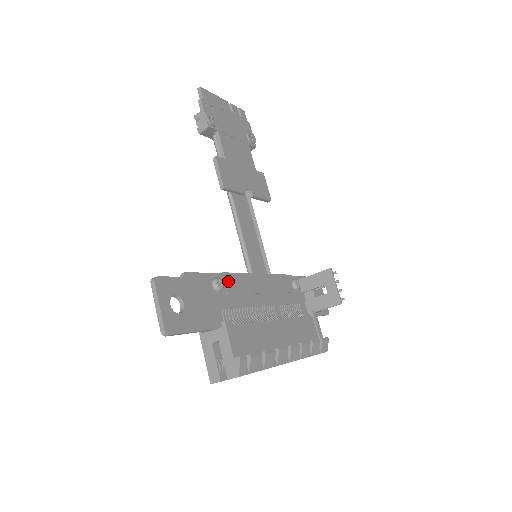
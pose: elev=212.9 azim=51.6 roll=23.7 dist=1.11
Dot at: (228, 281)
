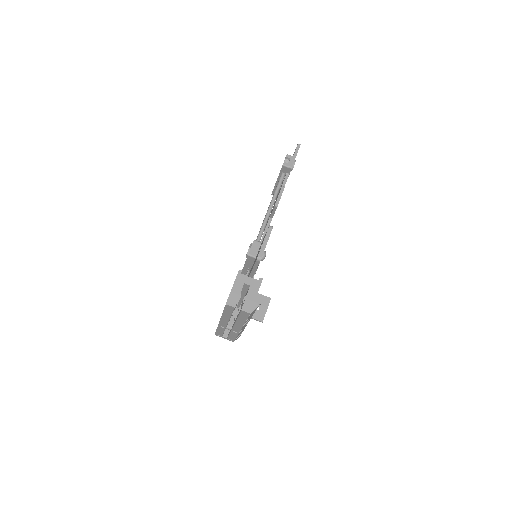
Dot at: occluded
